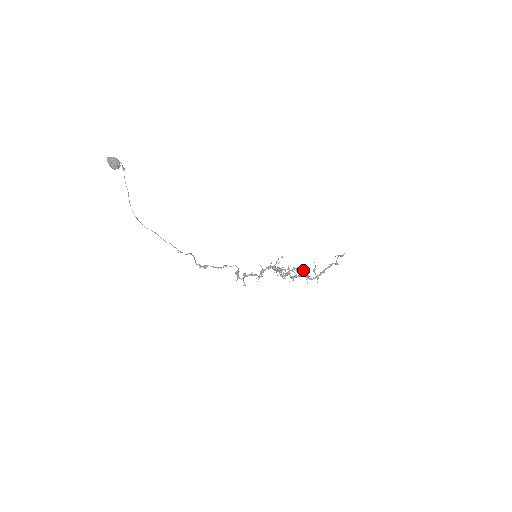
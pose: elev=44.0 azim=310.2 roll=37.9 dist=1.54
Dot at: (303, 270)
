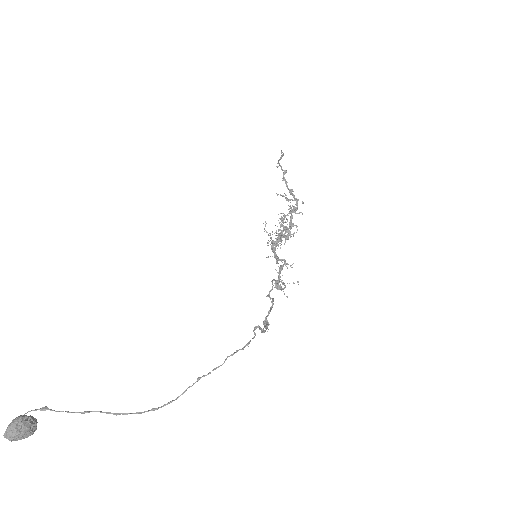
Dot at: occluded
